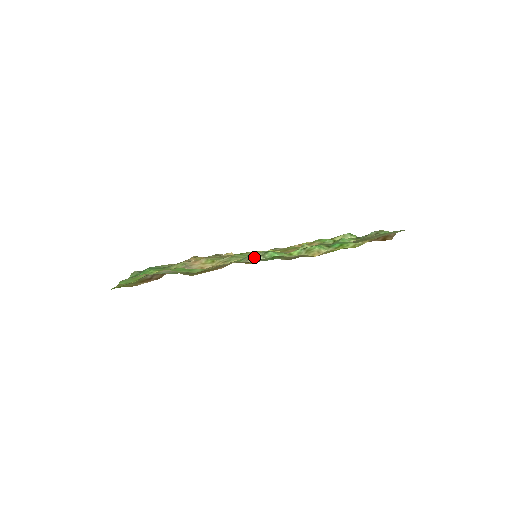
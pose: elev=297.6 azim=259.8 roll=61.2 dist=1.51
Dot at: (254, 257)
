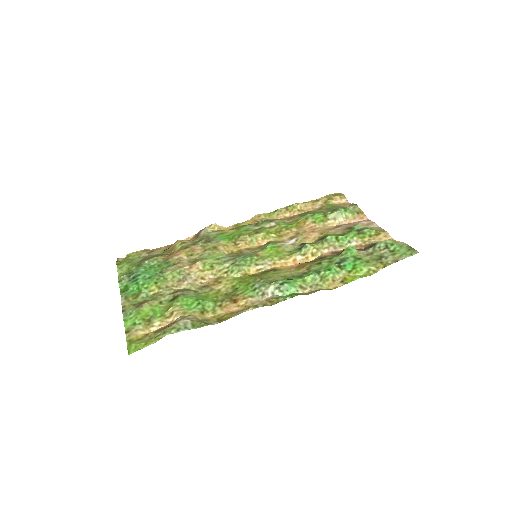
Dot at: (269, 290)
